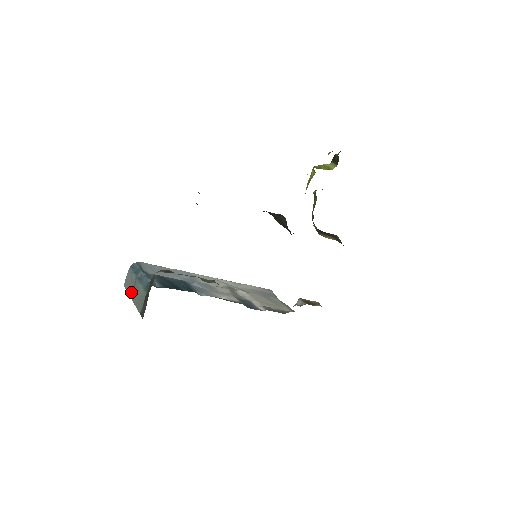
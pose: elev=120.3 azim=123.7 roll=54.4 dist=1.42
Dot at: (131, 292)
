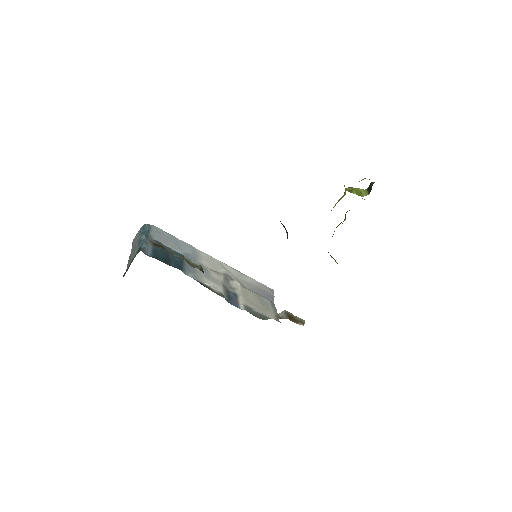
Dot at: occluded
